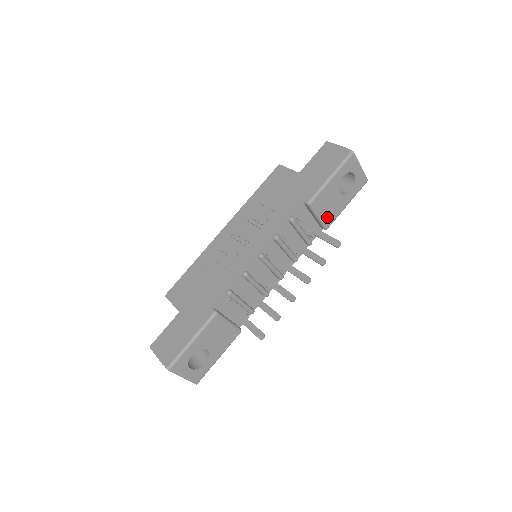
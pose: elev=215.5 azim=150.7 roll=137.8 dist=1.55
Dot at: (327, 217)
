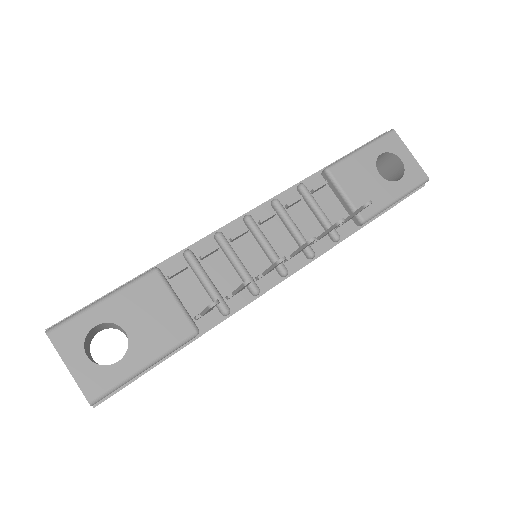
Dot at: (361, 202)
